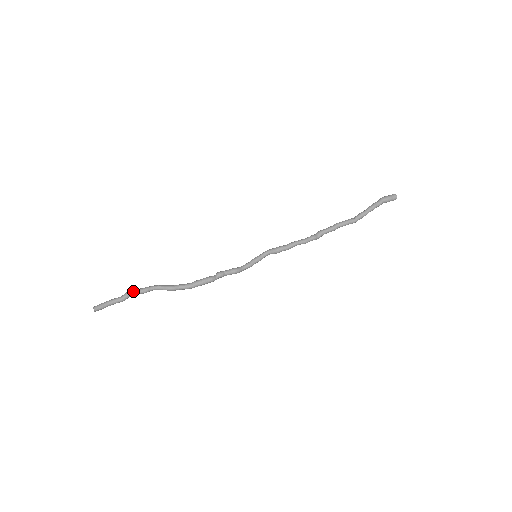
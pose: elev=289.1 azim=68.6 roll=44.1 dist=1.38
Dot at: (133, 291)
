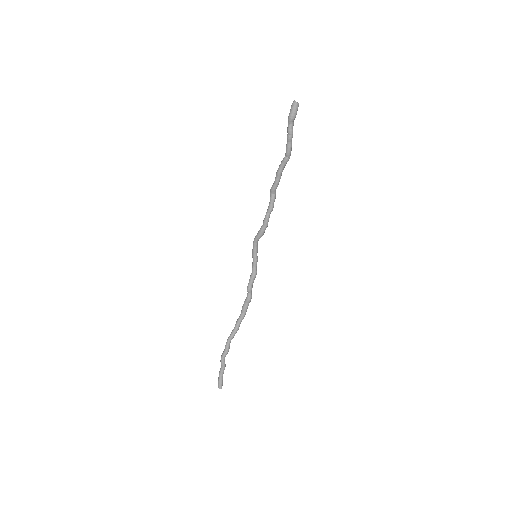
Dot at: (223, 358)
